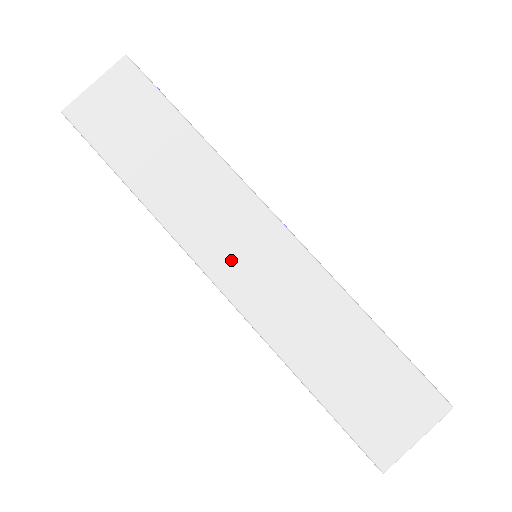
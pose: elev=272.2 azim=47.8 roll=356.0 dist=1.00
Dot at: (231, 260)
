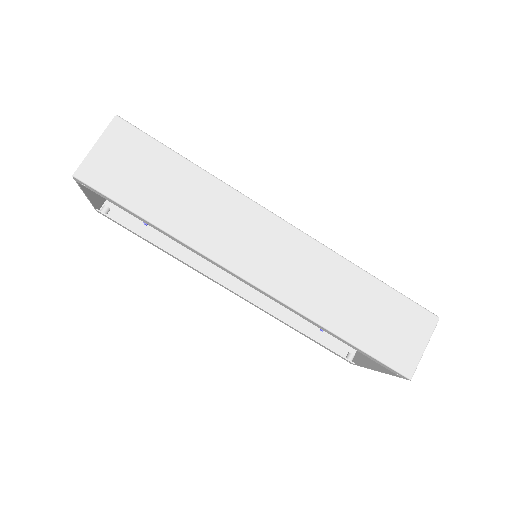
Dot at: (258, 261)
